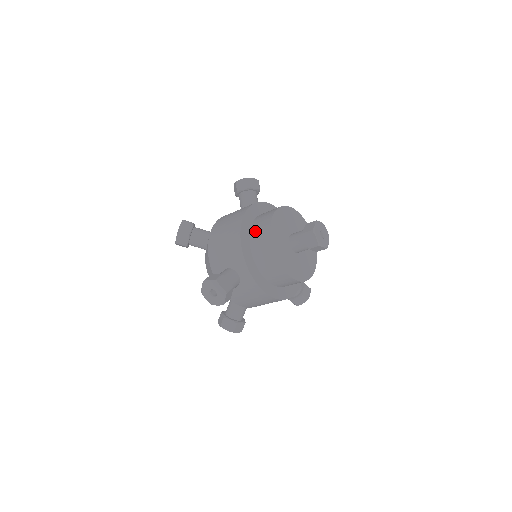
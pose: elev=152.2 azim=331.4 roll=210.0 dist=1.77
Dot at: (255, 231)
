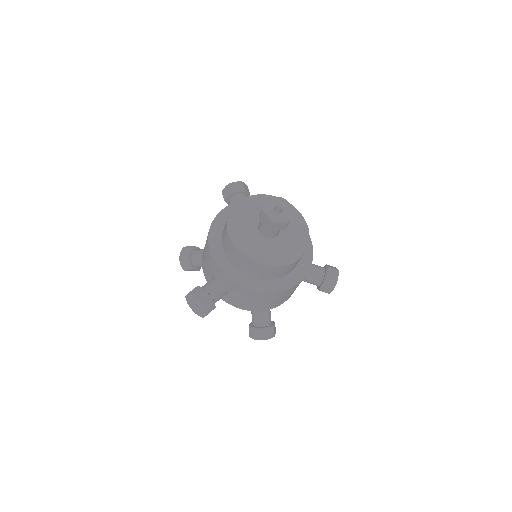
Dot at: (223, 233)
